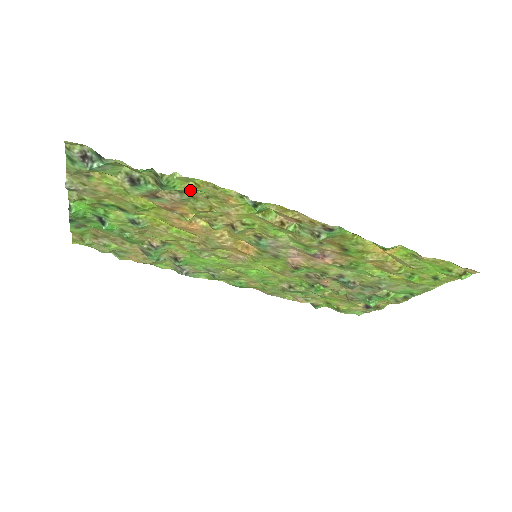
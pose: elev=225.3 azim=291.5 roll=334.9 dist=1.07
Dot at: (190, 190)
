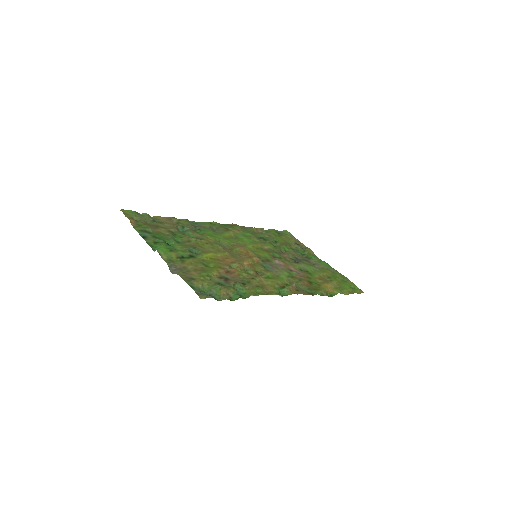
Dot at: (251, 287)
